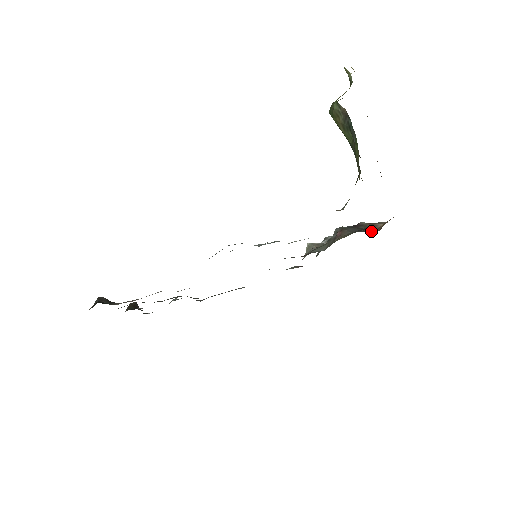
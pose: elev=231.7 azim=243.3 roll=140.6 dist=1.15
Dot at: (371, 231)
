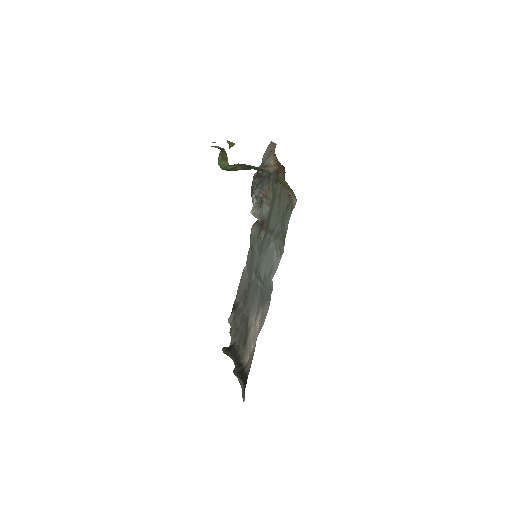
Dot at: (275, 172)
